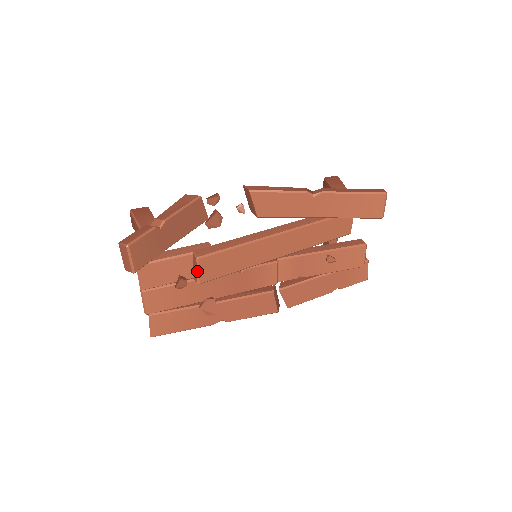
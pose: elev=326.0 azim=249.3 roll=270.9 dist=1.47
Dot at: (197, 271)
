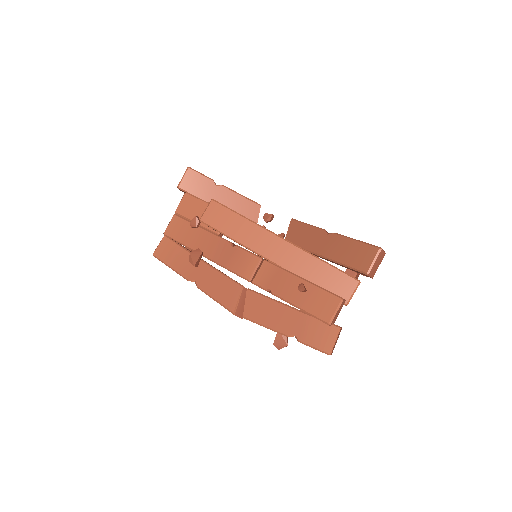
Dot at: (206, 209)
